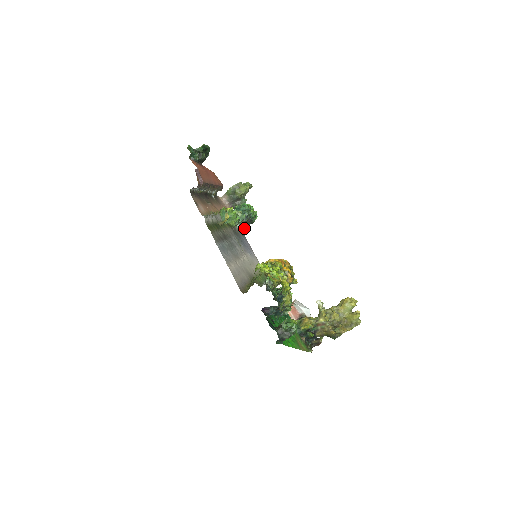
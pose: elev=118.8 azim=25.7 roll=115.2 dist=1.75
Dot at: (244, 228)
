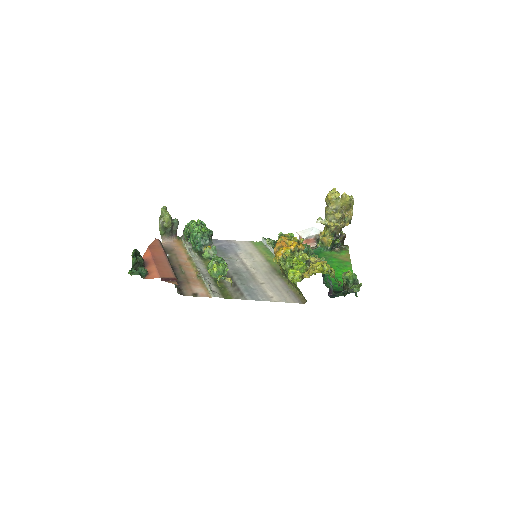
Dot at: occluded
